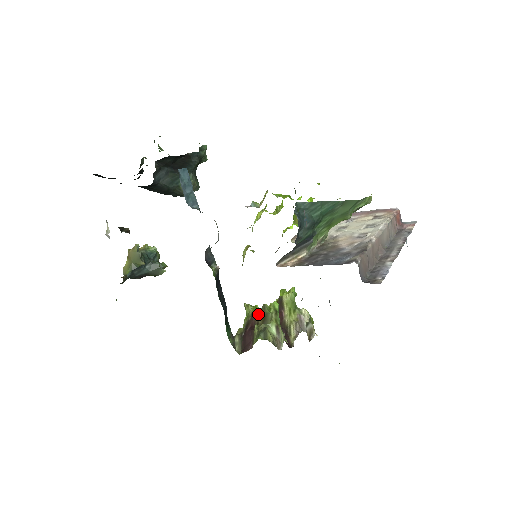
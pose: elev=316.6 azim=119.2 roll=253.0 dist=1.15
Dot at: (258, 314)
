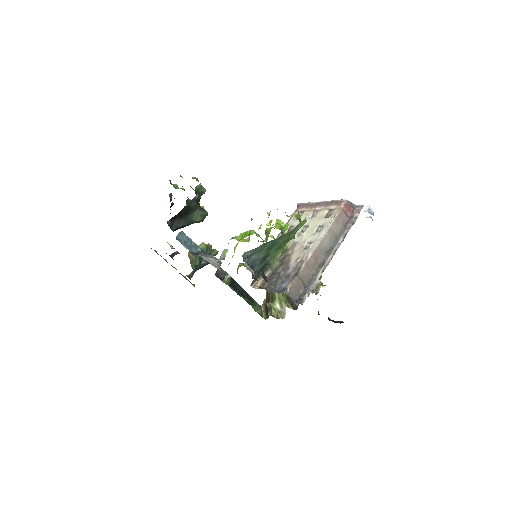
Dot at: (269, 293)
